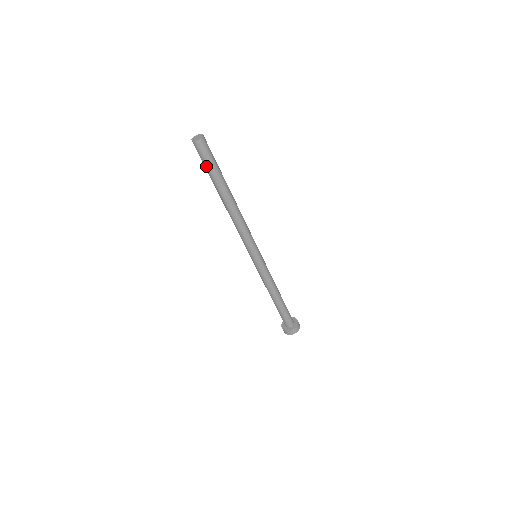
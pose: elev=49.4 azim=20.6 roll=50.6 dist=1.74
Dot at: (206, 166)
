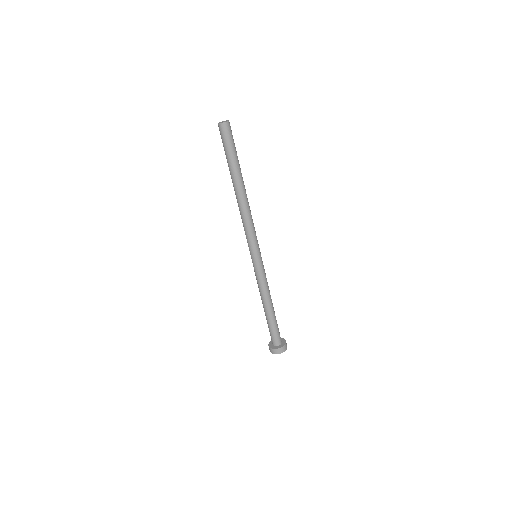
Dot at: (225, 150)
